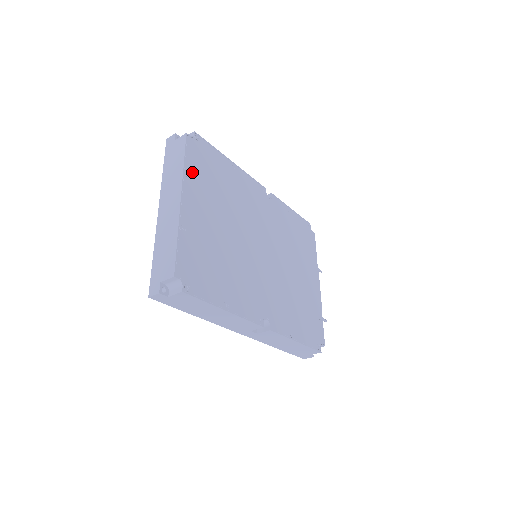
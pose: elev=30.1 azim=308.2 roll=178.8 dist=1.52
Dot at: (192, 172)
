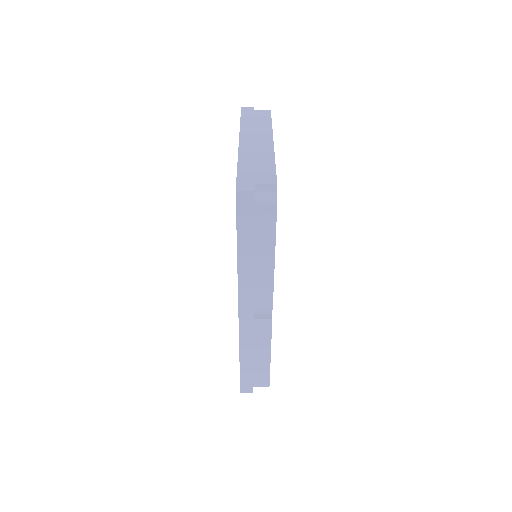
Dot at: occluded
